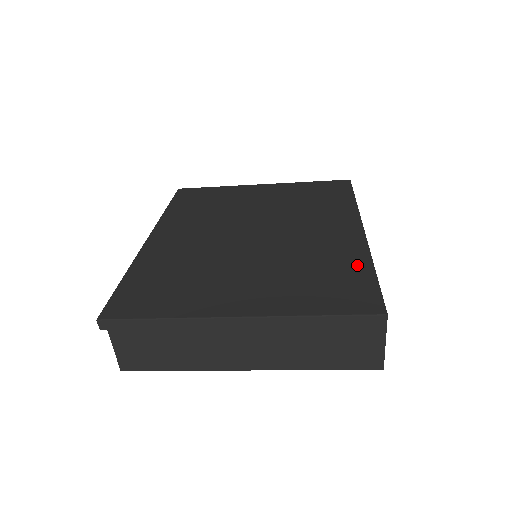
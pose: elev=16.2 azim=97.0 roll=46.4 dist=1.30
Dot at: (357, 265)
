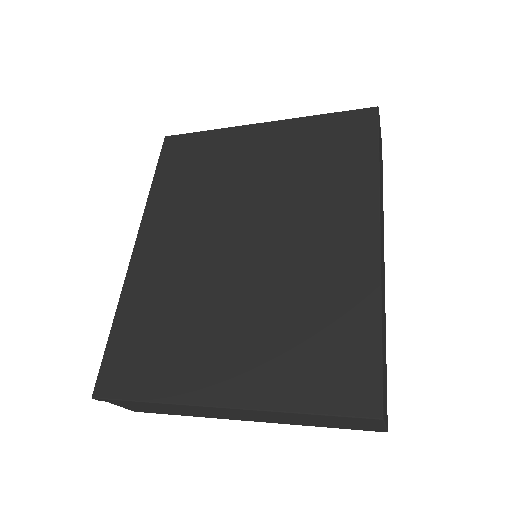
Dot at: (361, 317)
